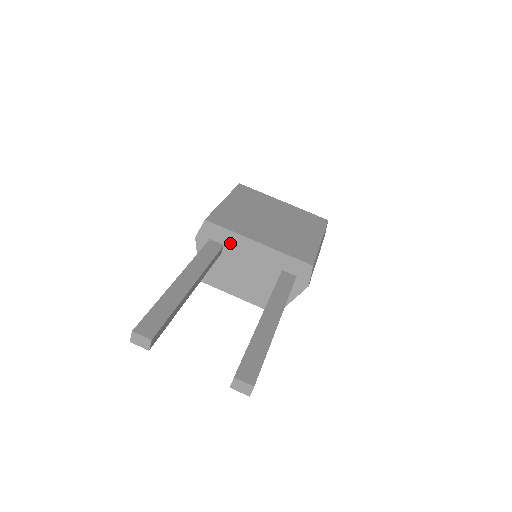
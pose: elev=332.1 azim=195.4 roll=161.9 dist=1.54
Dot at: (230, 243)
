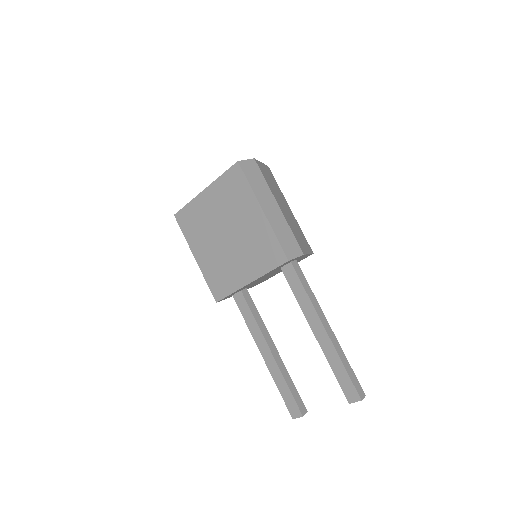
Dot at: occluded
